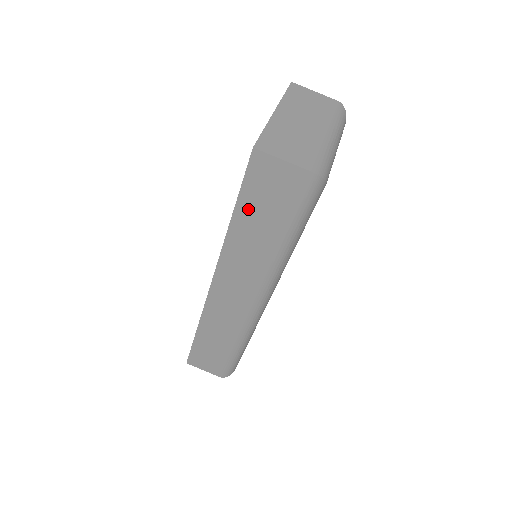
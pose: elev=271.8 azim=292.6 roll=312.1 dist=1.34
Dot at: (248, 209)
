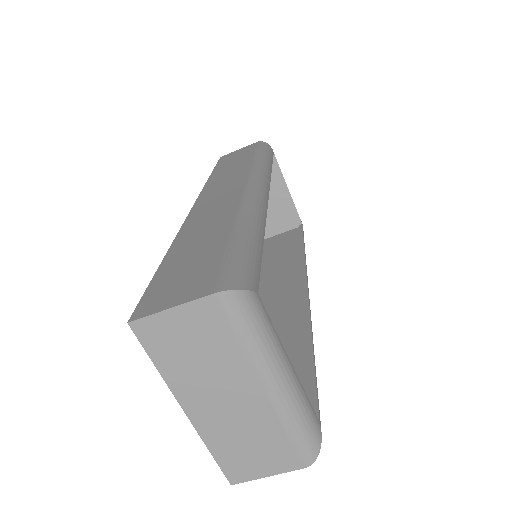
Dot at: occluded
